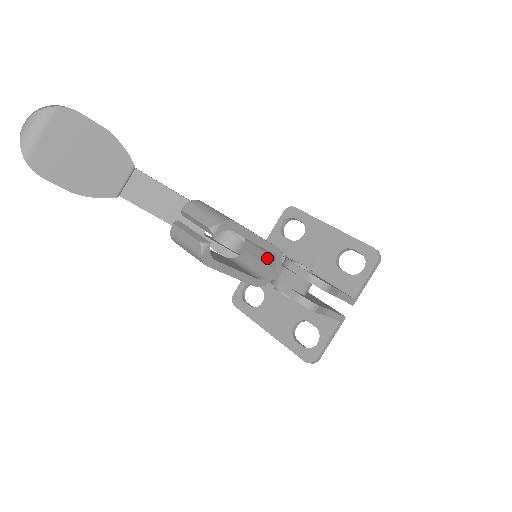
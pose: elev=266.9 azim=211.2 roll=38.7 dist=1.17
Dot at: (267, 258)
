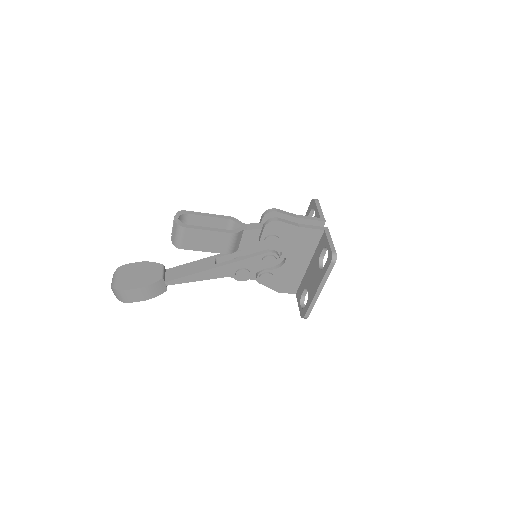
Dot at: occluded
